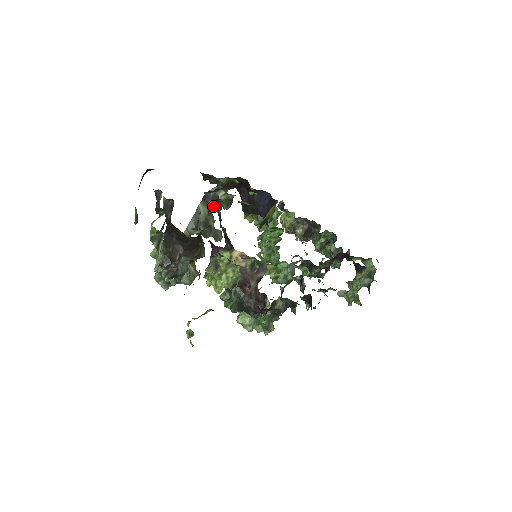
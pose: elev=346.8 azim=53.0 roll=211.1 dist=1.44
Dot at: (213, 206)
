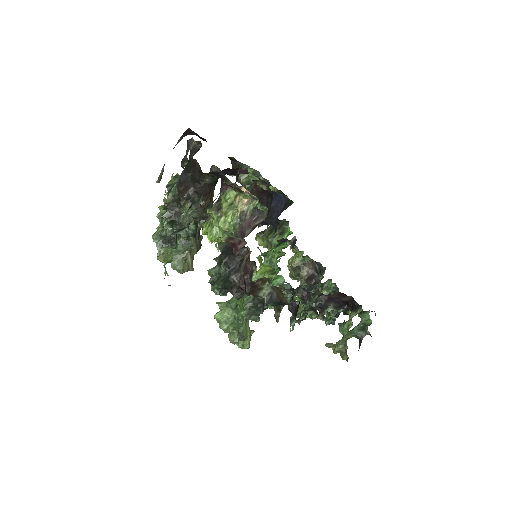
Dot at: occluded
